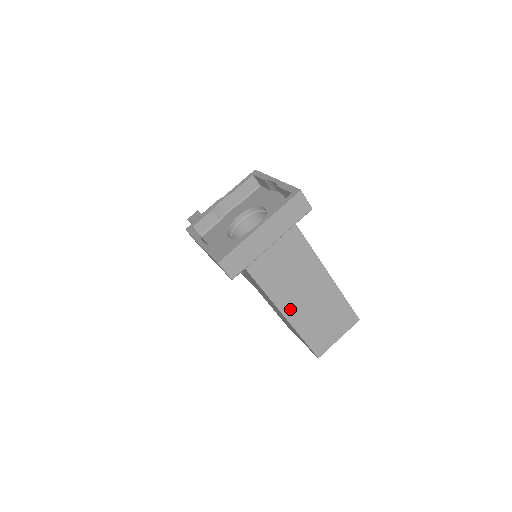
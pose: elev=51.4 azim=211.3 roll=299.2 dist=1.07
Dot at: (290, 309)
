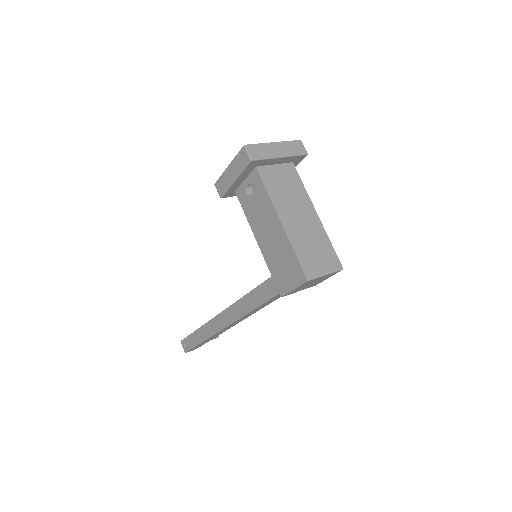
Dot at: (287, 222)
